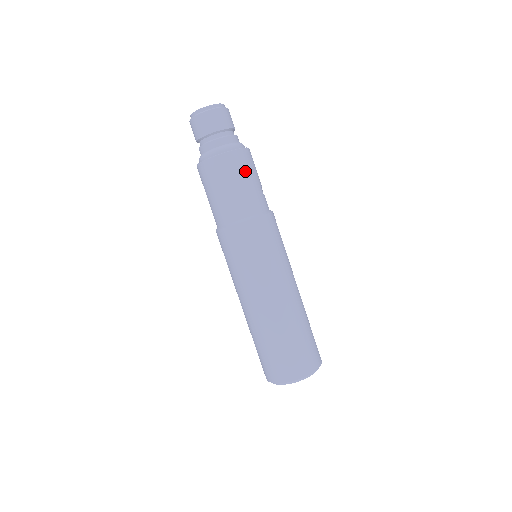
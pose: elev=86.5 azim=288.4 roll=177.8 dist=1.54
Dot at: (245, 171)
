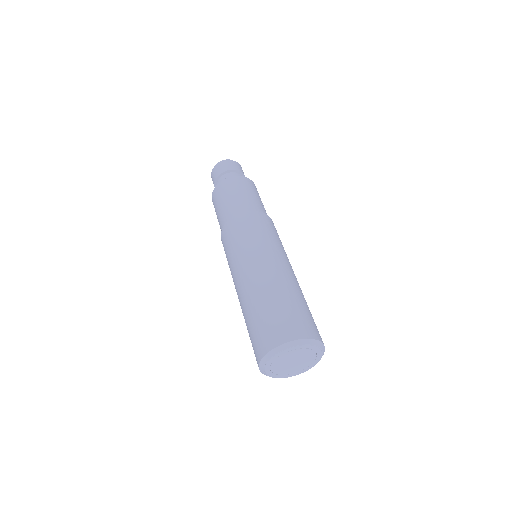
Dot at: (243, 187)
